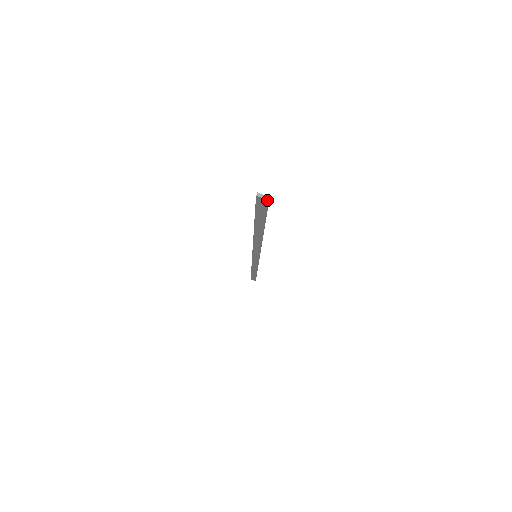
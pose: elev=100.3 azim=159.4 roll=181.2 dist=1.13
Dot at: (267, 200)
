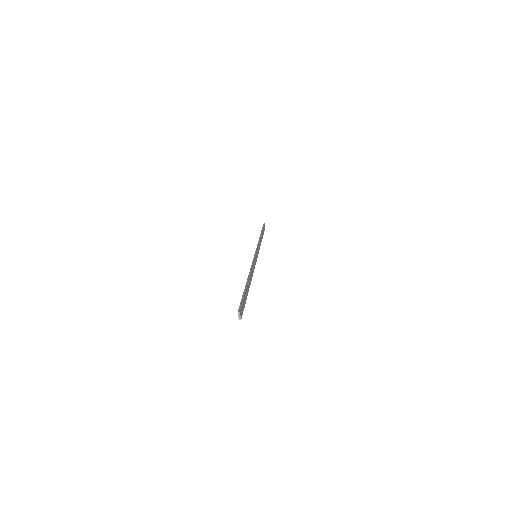
Dot at: (239, 319)
